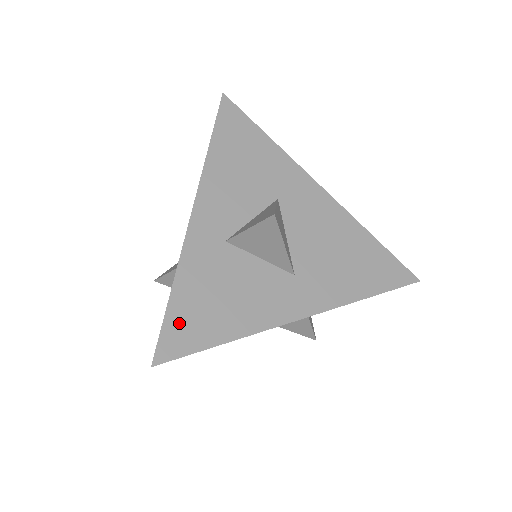
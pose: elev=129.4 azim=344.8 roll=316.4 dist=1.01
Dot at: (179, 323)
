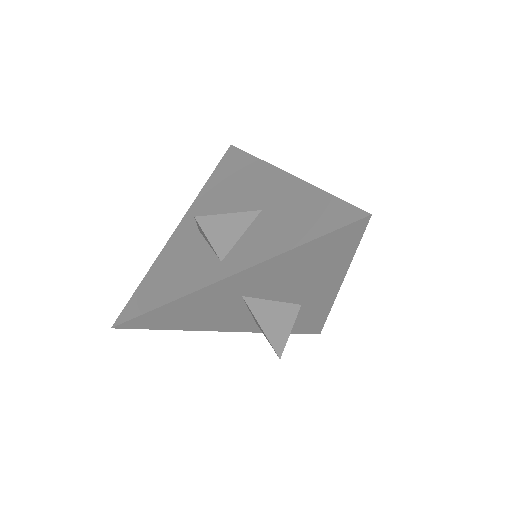
Dot at: occluded
